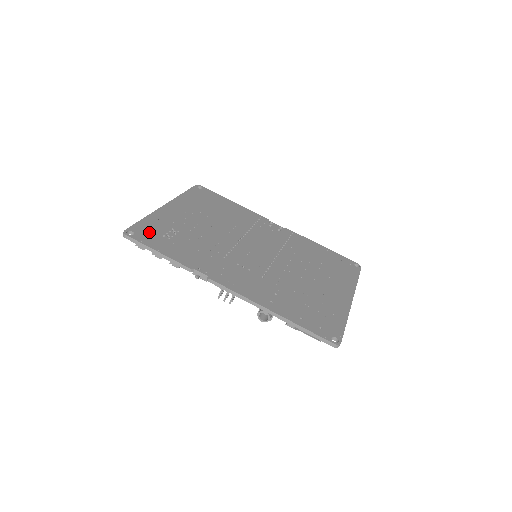
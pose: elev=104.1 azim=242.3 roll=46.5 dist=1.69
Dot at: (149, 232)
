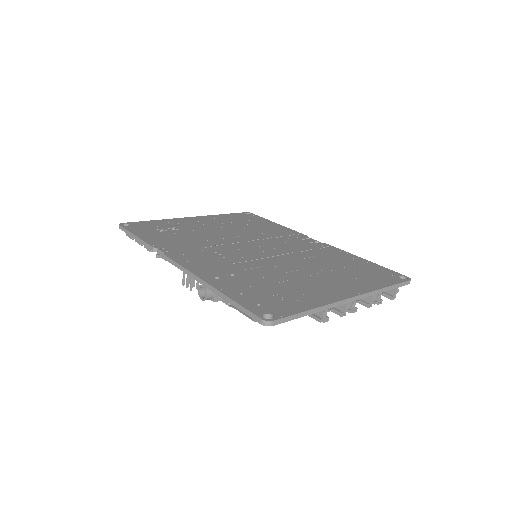
Dot at: (145, 226)
